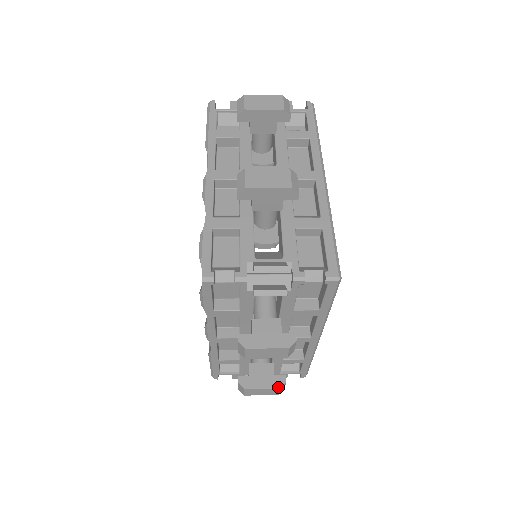
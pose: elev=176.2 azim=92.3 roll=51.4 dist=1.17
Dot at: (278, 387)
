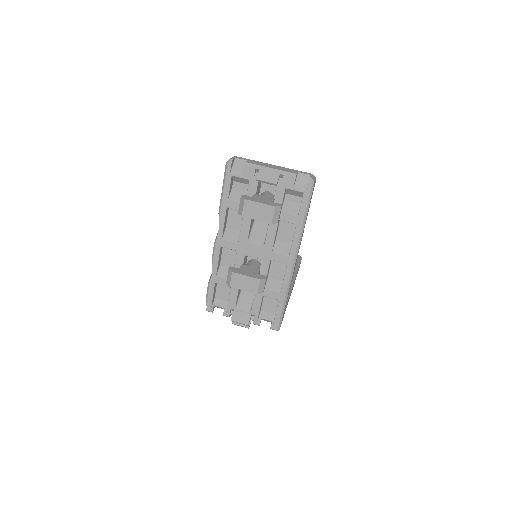
Dot at: occluded
